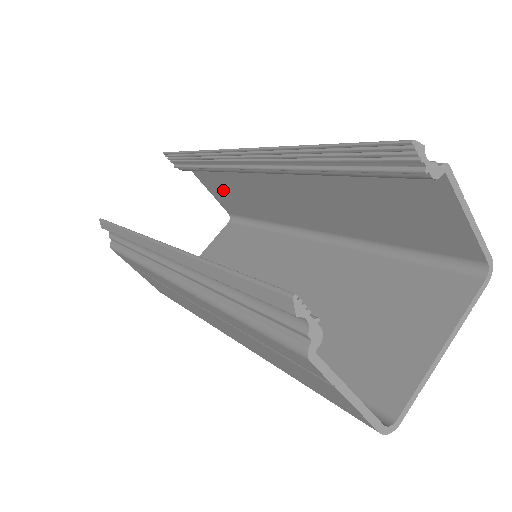
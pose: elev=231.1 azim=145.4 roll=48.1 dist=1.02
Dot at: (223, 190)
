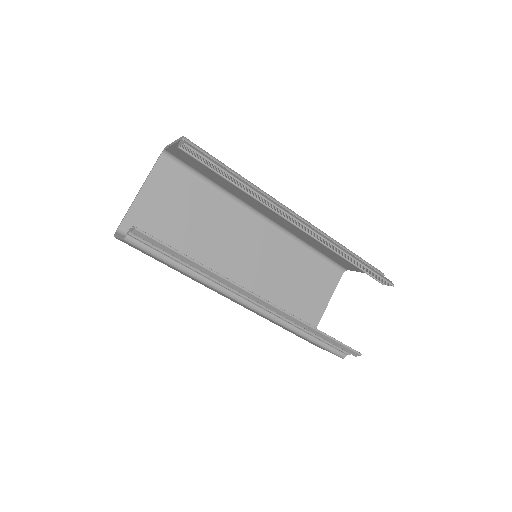
Dot at: occluded
